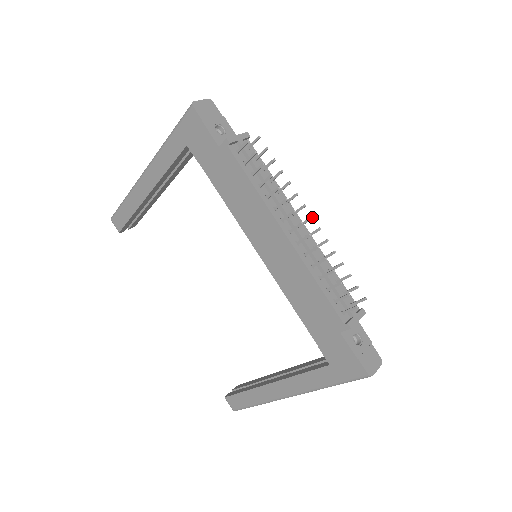
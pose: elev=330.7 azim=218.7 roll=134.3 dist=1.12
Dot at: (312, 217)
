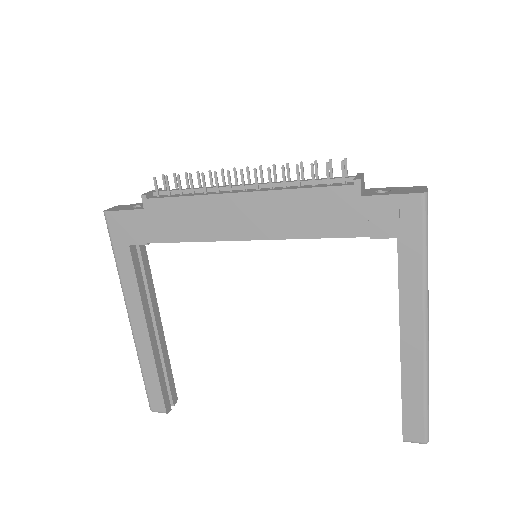
Dot at: (247, 167)
